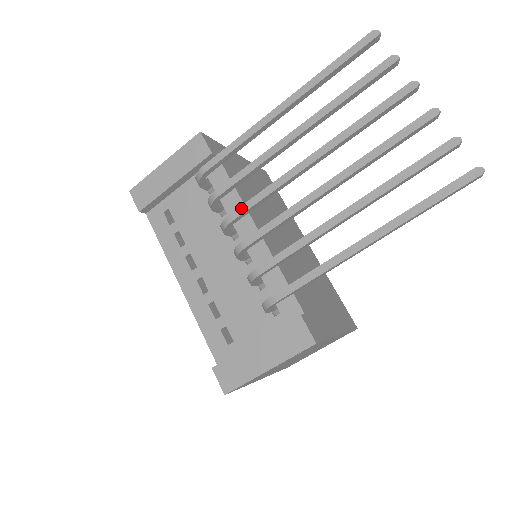
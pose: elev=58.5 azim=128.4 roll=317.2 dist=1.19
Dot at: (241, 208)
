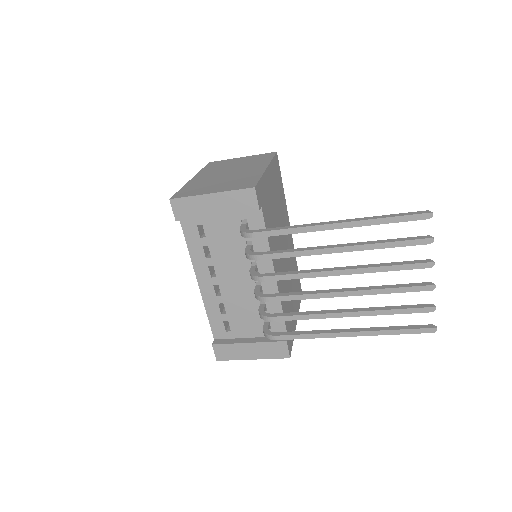
Dot at: (274, 277)
